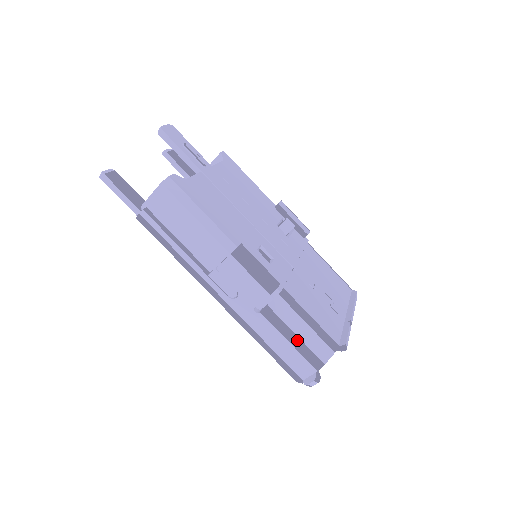
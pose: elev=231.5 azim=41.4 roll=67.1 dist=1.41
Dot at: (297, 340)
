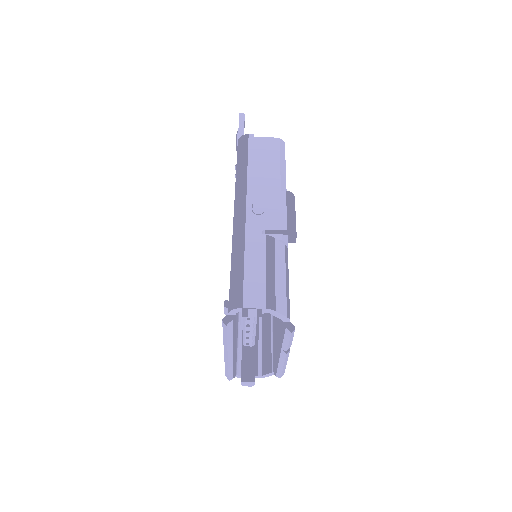
Dot at: (273, 275)
